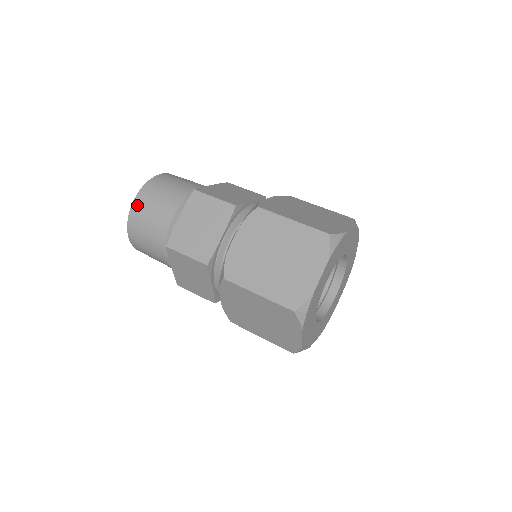
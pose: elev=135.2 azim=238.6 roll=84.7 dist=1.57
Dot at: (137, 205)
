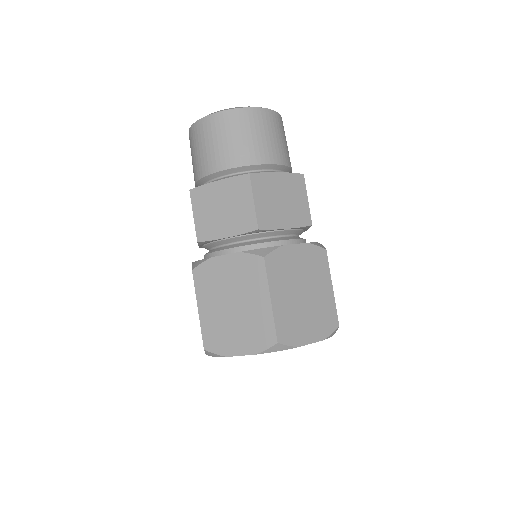
Dot at: occluded
